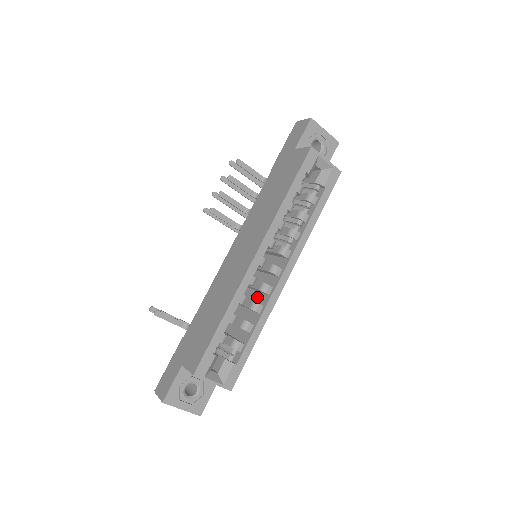
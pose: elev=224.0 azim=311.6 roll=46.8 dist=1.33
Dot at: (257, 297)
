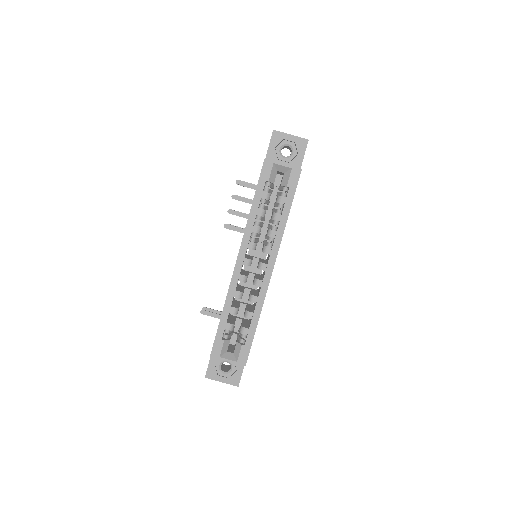
Dot at: (259, 289)
